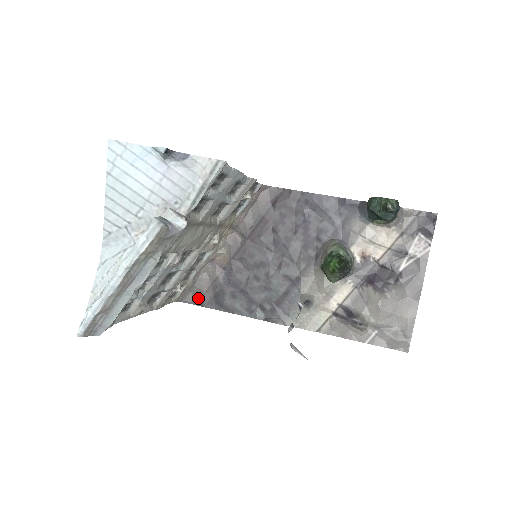
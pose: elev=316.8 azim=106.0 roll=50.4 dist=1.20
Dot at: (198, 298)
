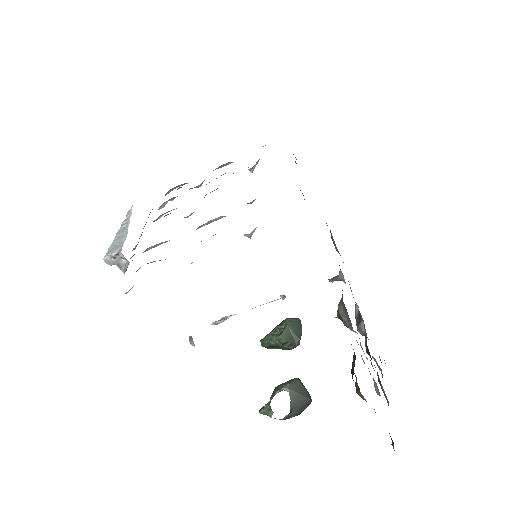
Dot at: occluded
